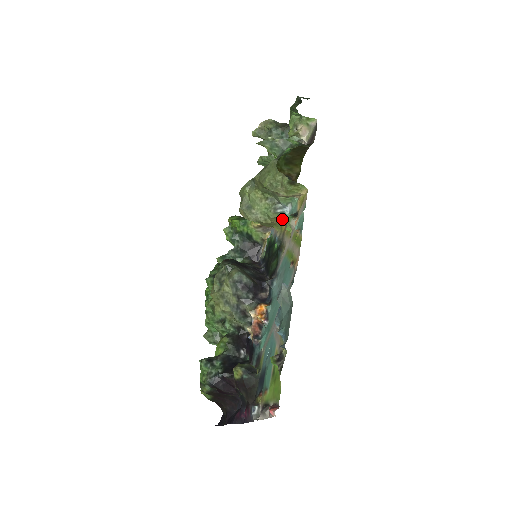
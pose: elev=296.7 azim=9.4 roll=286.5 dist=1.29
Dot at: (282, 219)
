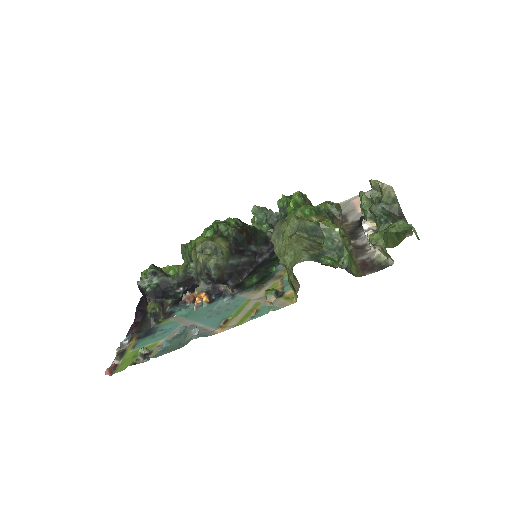
Dot at: occluded
